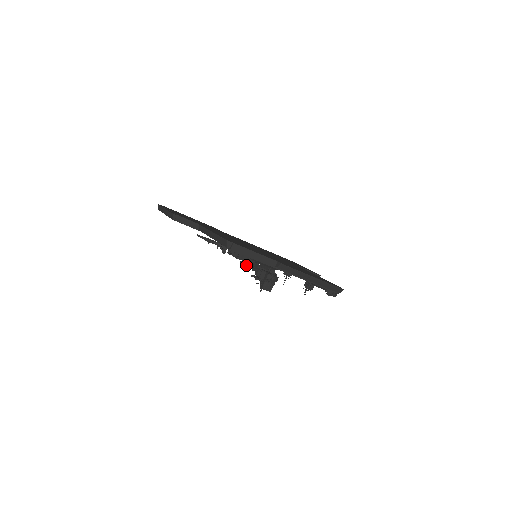
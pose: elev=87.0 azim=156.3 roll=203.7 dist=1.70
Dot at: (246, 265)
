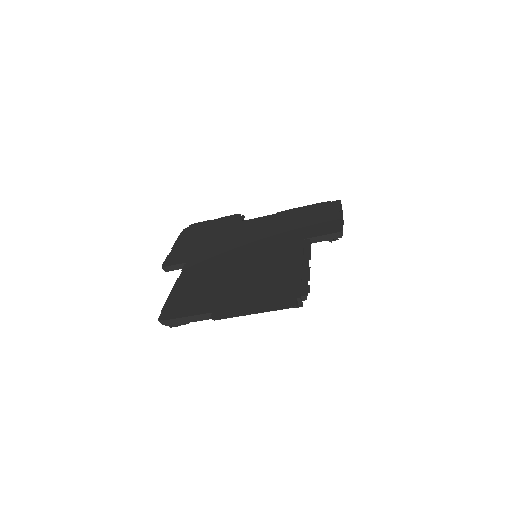
Dot at: occluded
